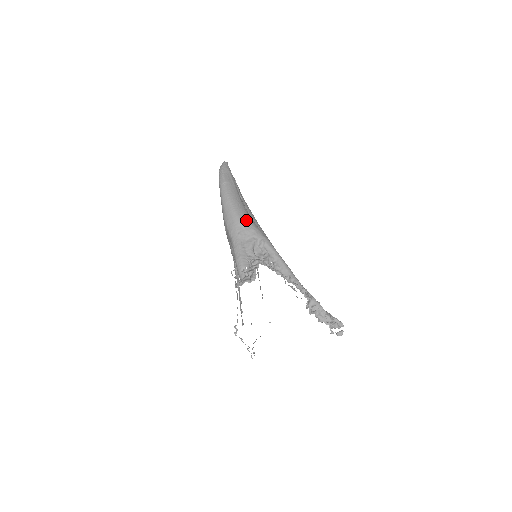
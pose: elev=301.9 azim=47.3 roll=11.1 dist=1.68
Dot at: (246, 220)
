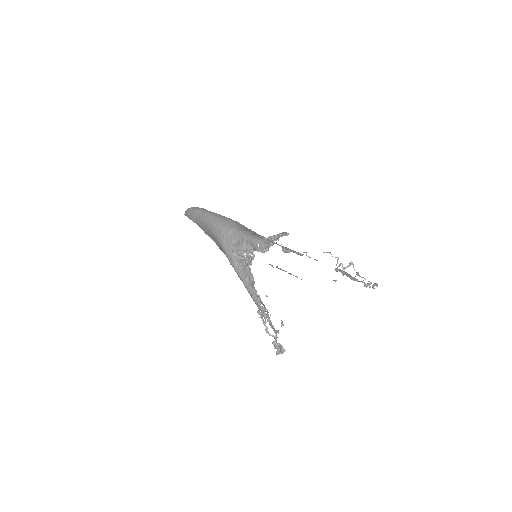
Dot at: occluded
